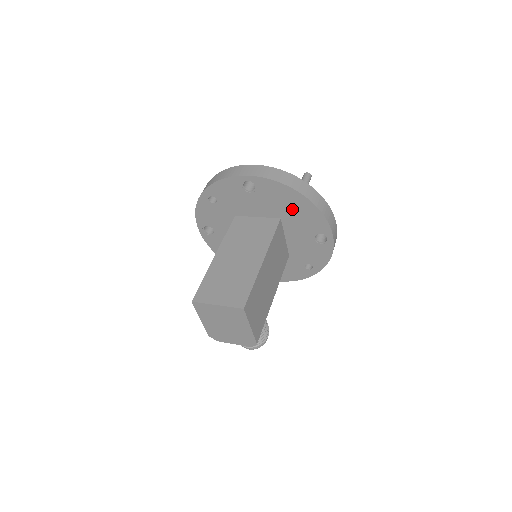
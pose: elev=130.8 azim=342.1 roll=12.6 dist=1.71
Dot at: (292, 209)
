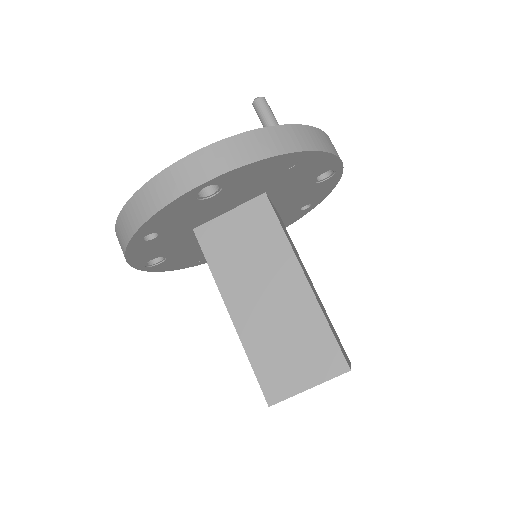
Dot at: (283, 174)
